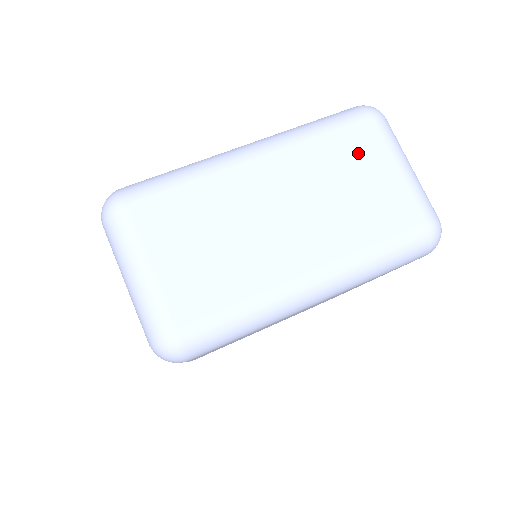
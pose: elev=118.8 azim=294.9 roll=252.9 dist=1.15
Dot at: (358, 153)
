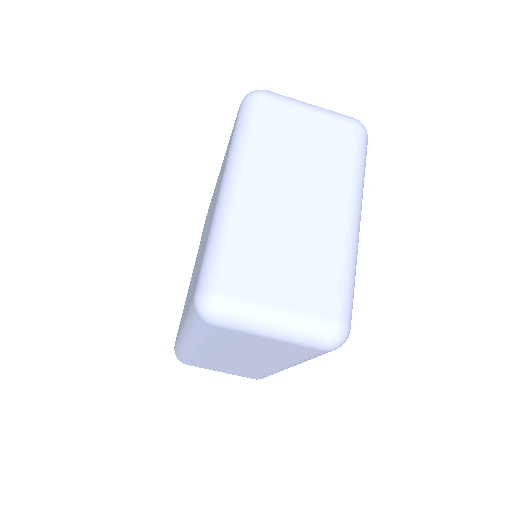
Dot at: (285, 124)
